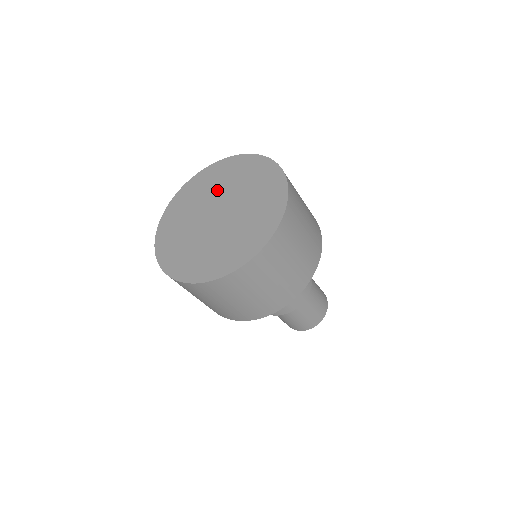
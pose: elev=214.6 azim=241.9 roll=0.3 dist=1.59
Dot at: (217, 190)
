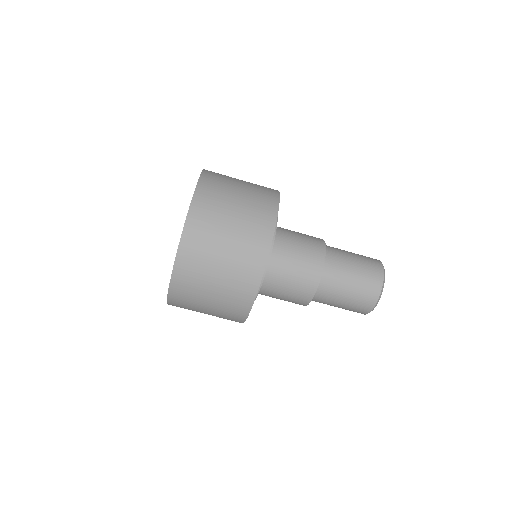
Dot at: occluded
